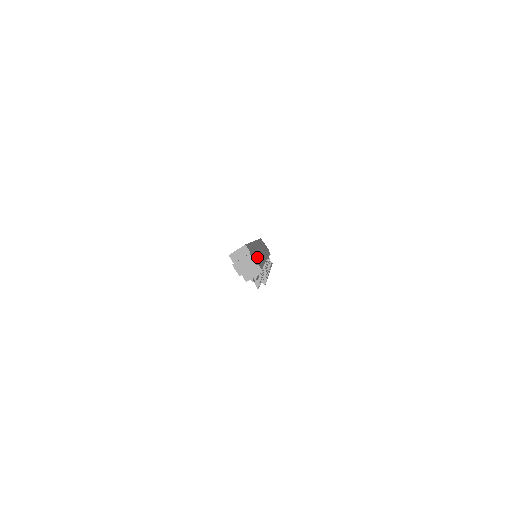
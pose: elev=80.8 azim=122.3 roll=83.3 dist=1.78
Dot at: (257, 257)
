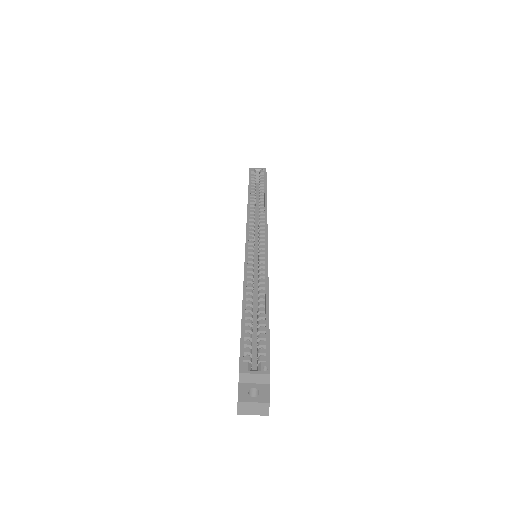
Dot at: occluded
